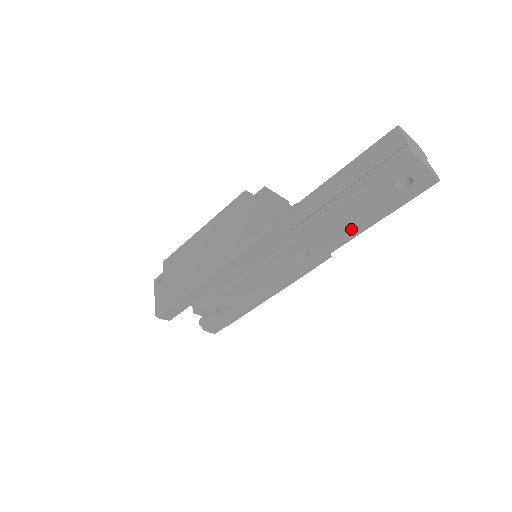
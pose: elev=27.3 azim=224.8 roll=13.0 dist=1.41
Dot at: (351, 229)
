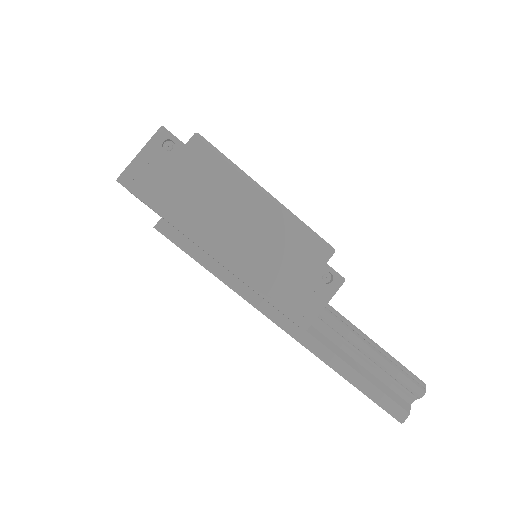
Dot at: occluded
